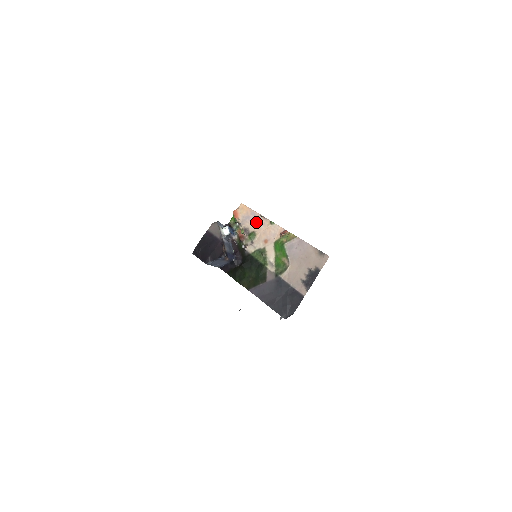
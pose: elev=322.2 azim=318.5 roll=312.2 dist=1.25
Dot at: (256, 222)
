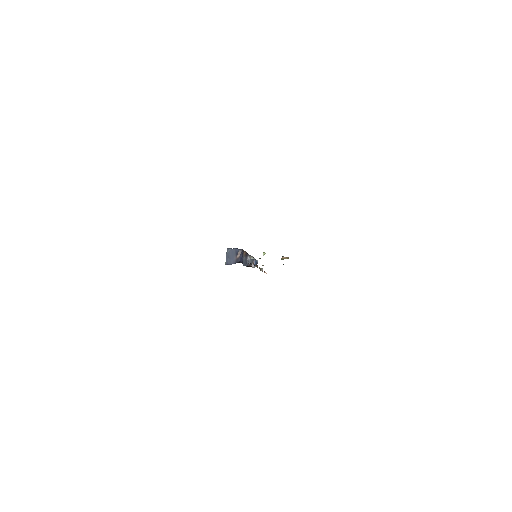
Dot at: occluded
